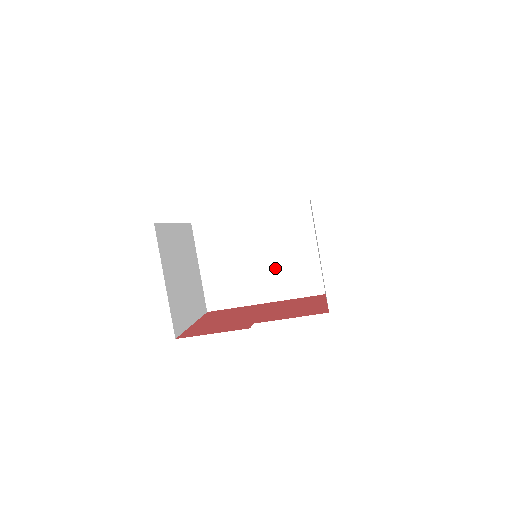
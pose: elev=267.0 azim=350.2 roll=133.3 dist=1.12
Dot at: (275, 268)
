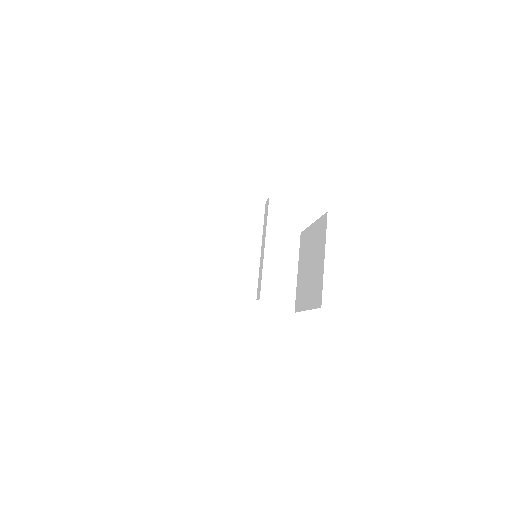
Dot at: occluded
